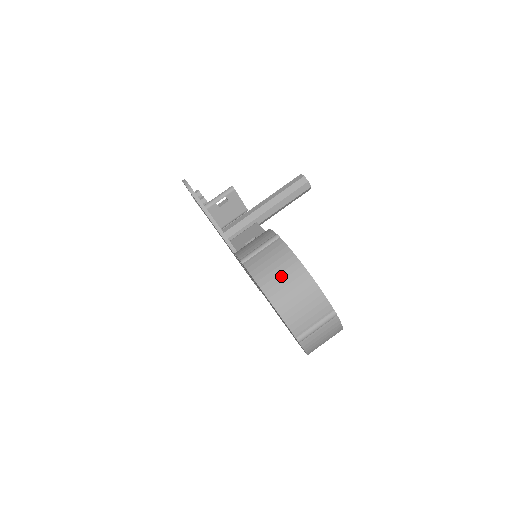
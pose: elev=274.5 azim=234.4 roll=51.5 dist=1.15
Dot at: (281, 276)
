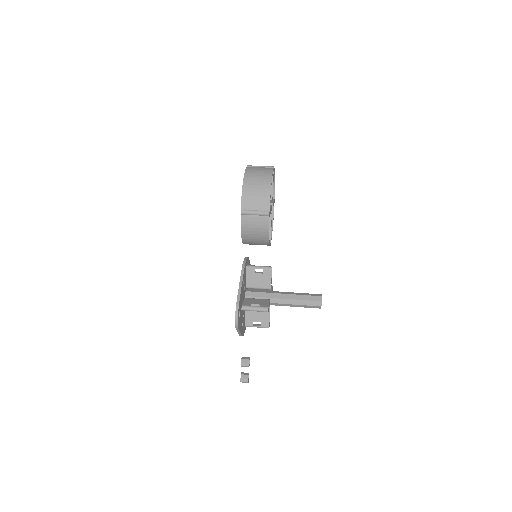
Dot at: occluded
